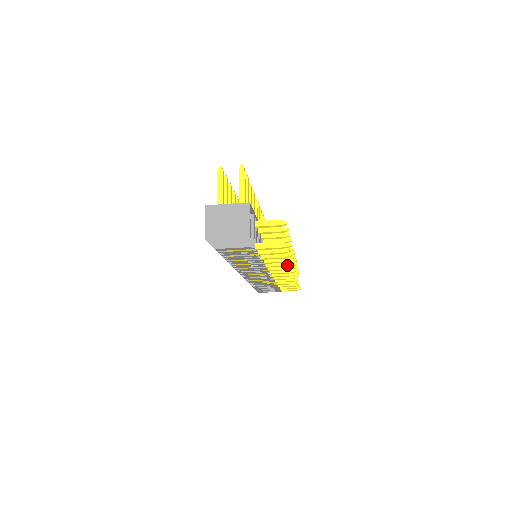
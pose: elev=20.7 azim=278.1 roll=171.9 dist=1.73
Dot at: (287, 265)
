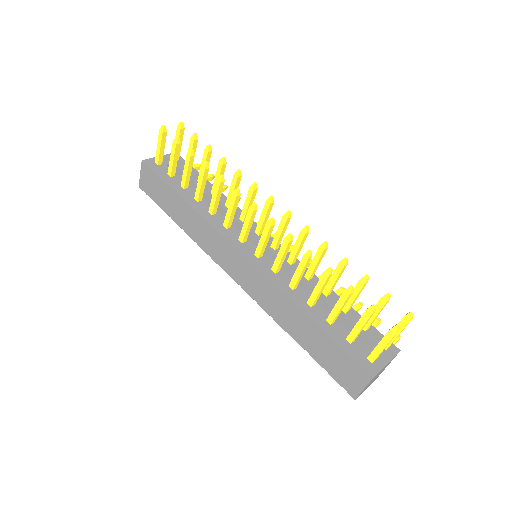
Dot at: occluded
